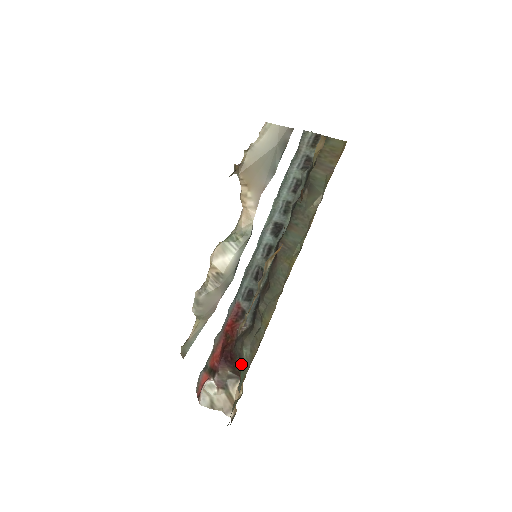
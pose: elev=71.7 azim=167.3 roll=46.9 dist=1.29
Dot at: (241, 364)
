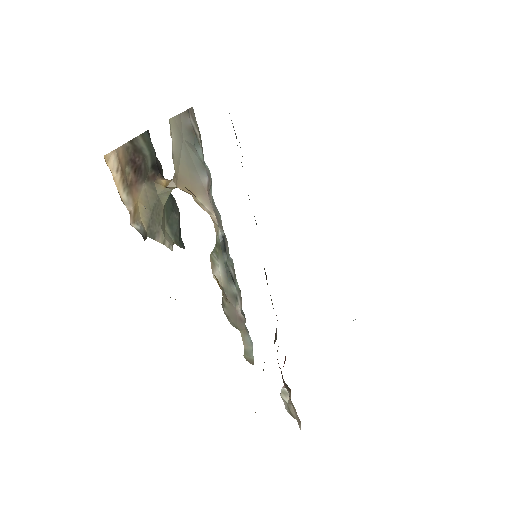
Dot at: occluded
